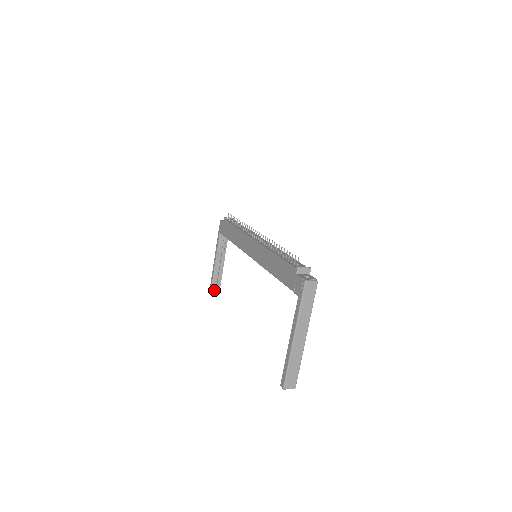
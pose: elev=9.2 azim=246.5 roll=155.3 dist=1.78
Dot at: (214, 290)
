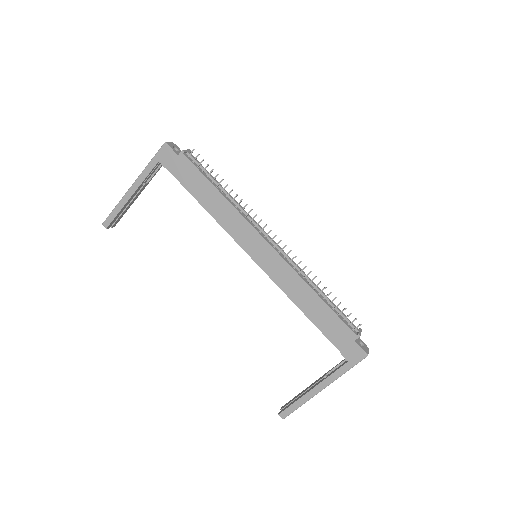
Dot at: occluded
